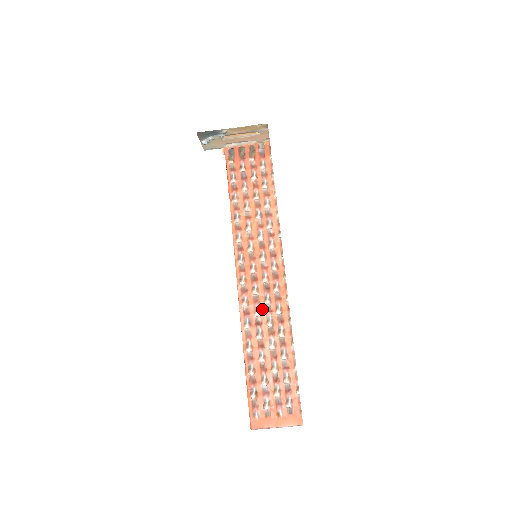
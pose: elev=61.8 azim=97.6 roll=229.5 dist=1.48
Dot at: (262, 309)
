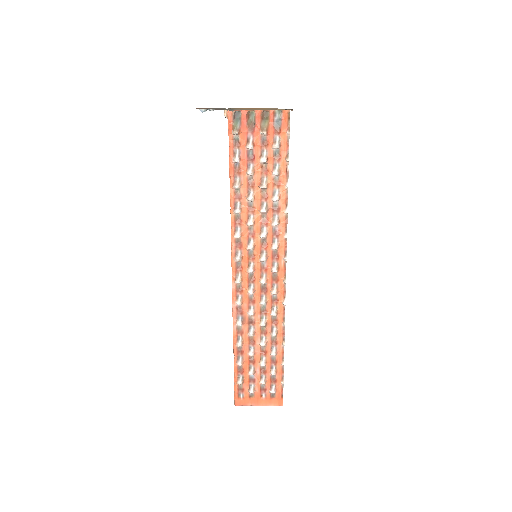
Dot at: (256, 309)
